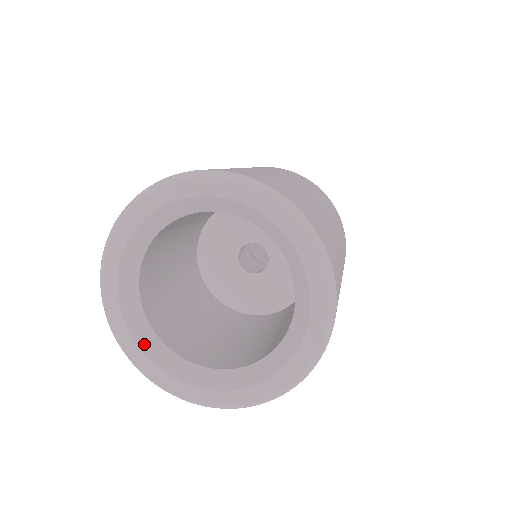
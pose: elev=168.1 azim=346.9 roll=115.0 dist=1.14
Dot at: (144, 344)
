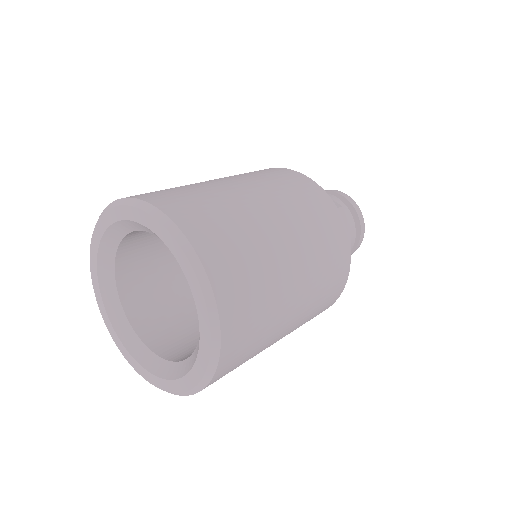
Dot at: (112, 314)
